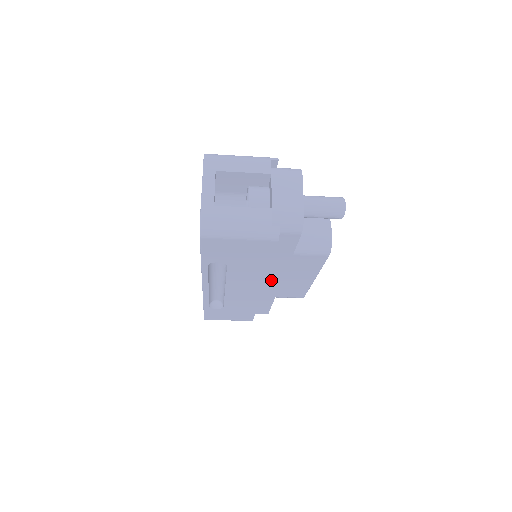
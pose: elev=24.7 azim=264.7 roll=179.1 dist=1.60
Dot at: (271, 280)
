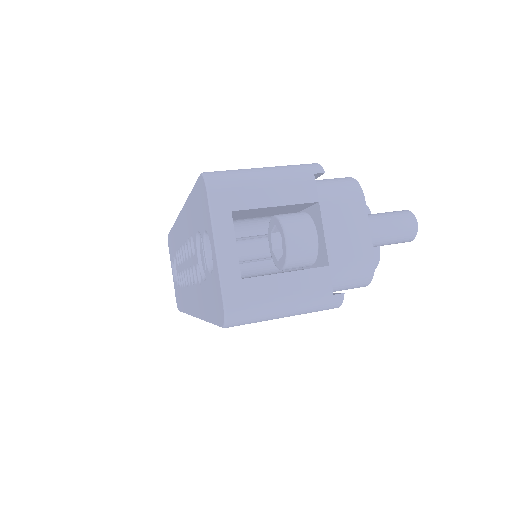
Dot at: occluded
